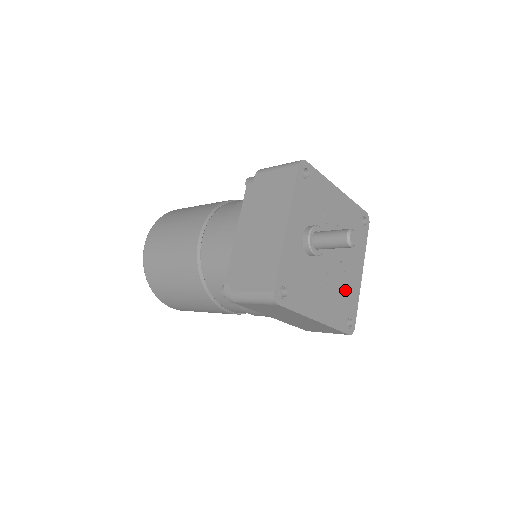
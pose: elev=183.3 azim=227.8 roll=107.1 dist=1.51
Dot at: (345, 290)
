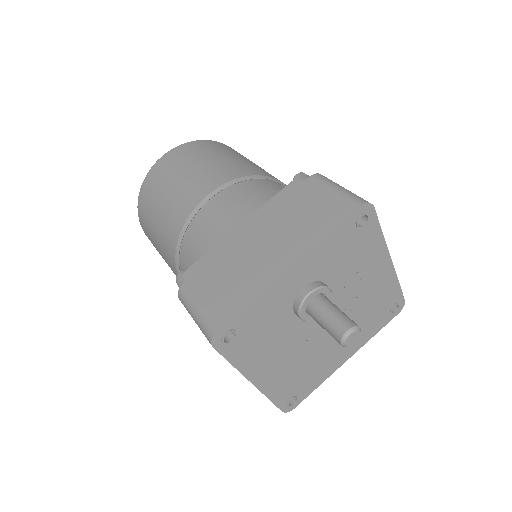
Dot at: (313, 367)
